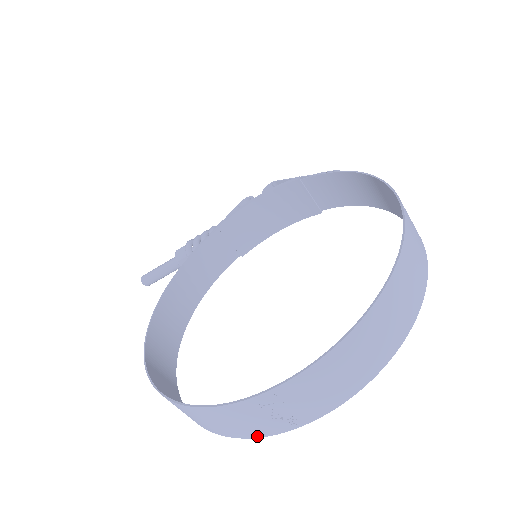
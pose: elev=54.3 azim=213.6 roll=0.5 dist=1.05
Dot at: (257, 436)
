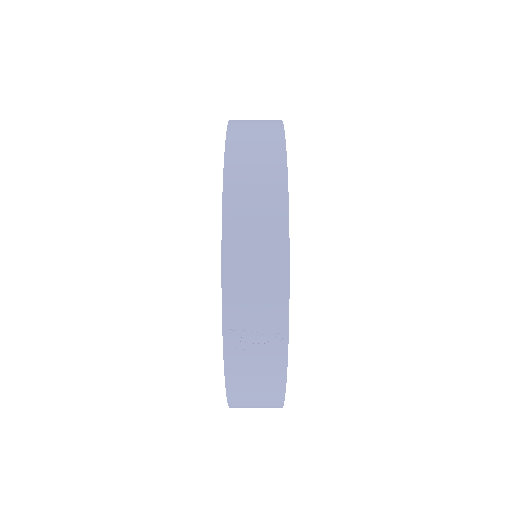
Dot at: (284, 374)
